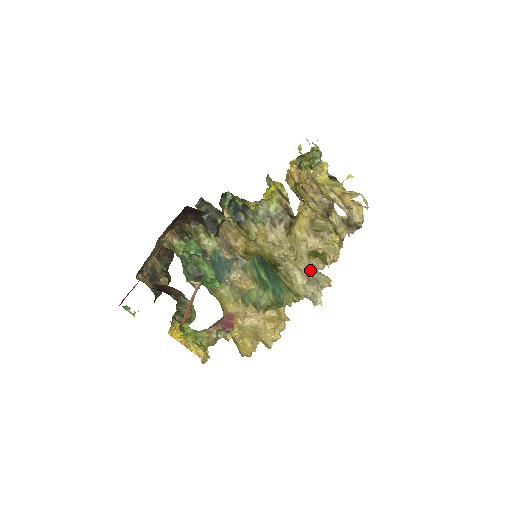
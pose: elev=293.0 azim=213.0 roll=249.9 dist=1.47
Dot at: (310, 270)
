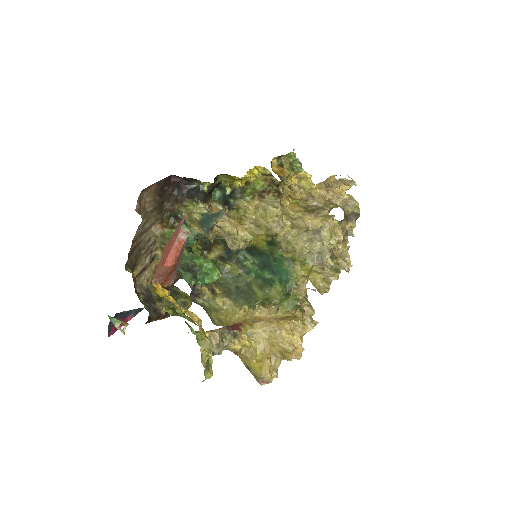
Dot at: (310, 231)
